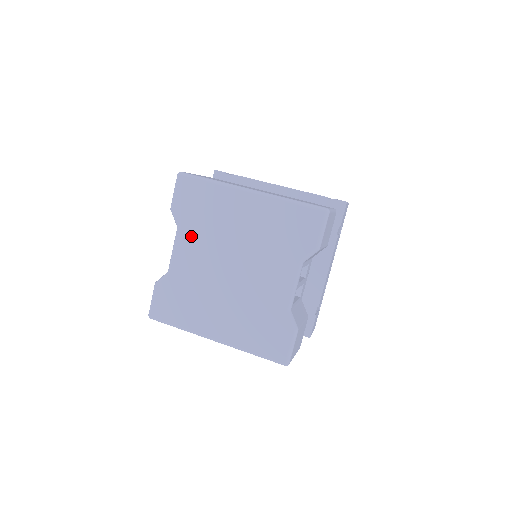
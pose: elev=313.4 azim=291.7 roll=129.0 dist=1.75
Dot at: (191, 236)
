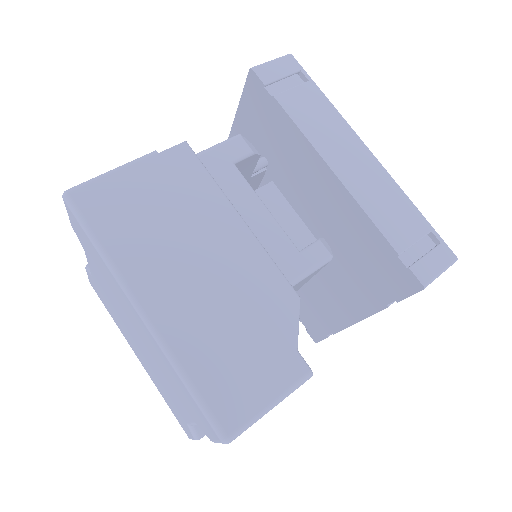
Dot at: (97, 272)
